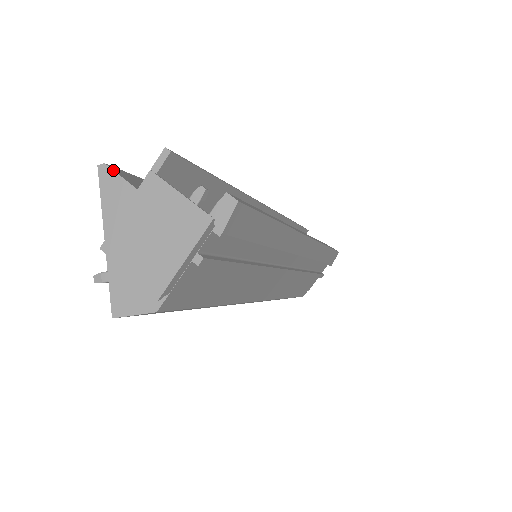
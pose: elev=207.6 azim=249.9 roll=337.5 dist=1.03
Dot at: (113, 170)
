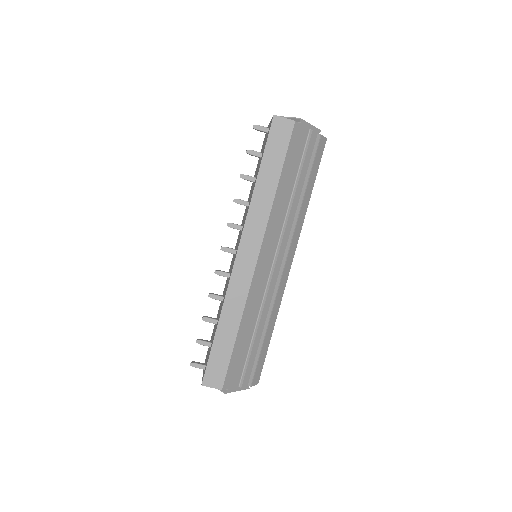
Dot at: occluded
